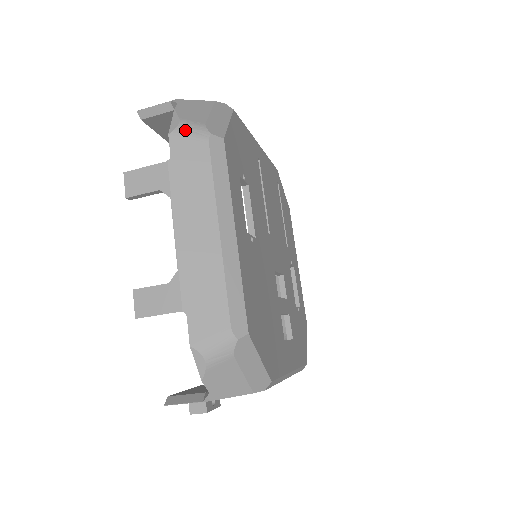
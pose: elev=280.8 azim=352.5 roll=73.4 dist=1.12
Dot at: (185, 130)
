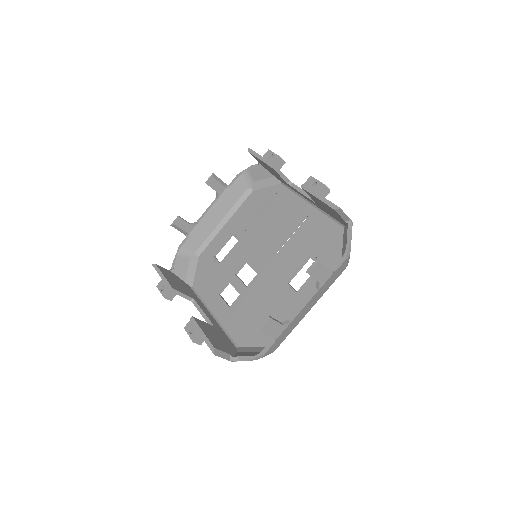
Dot at: (348, 260)
